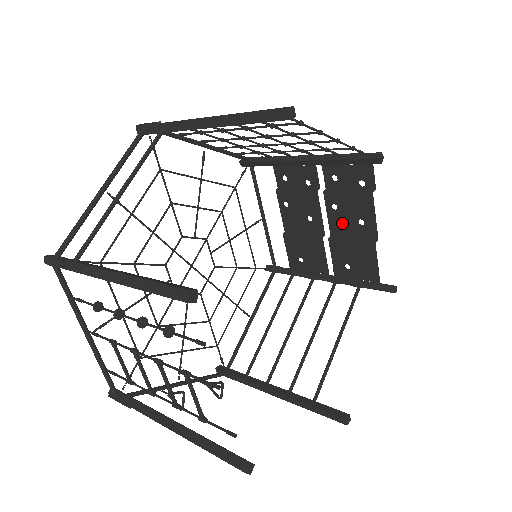
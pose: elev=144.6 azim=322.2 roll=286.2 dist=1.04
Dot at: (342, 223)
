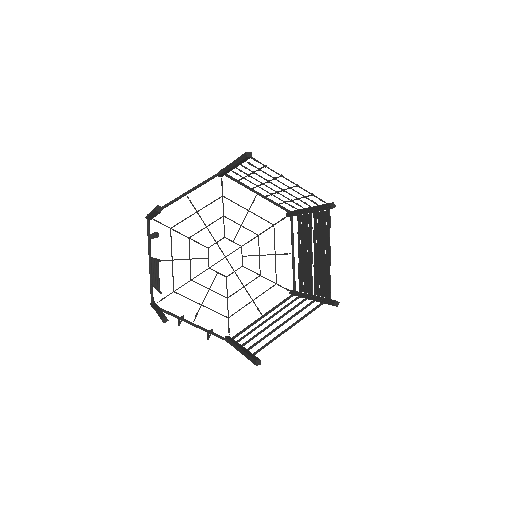
Dot at: (319, 253)
